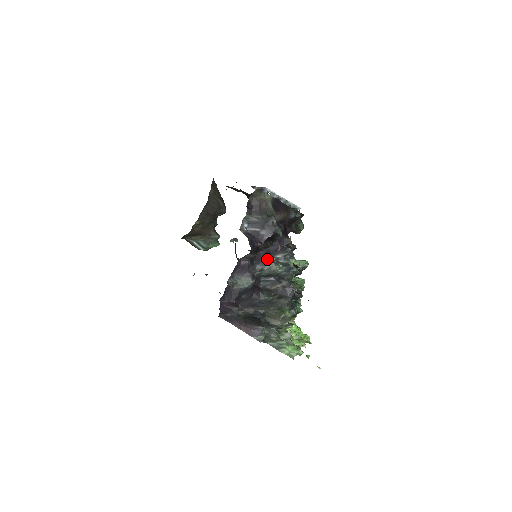
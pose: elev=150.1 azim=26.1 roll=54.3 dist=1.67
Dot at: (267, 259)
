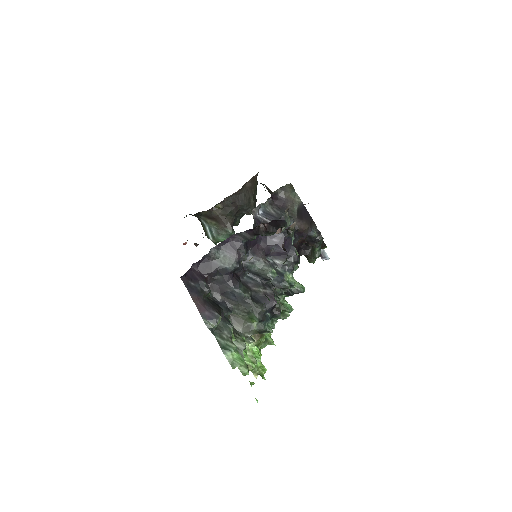
Dot at: (264, 256)
